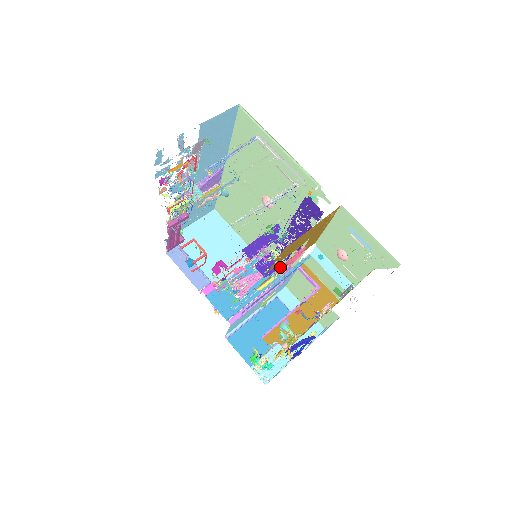
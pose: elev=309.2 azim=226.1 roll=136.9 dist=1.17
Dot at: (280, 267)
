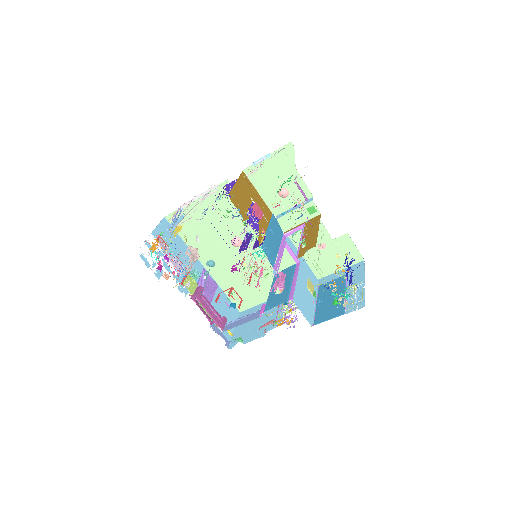
Dot at: occluded
